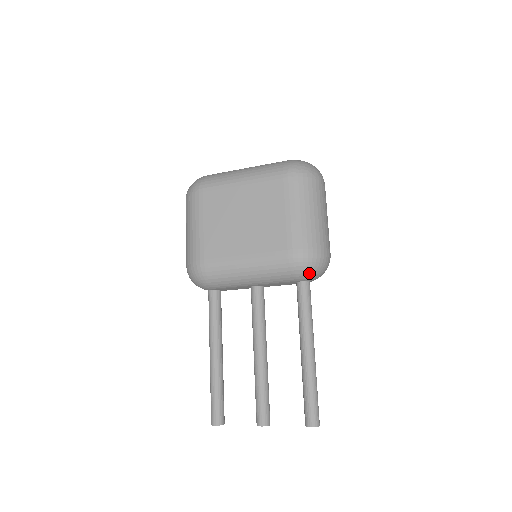
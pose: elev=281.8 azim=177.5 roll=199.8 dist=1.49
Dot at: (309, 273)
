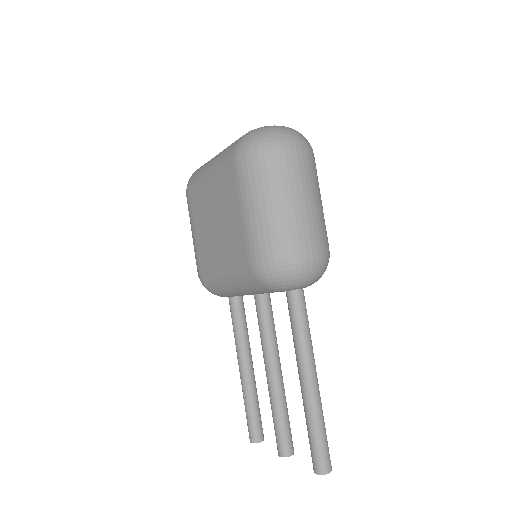
Dot at: (282, 284)
